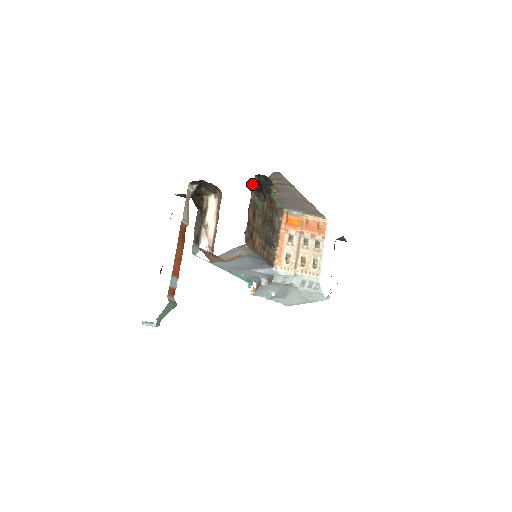
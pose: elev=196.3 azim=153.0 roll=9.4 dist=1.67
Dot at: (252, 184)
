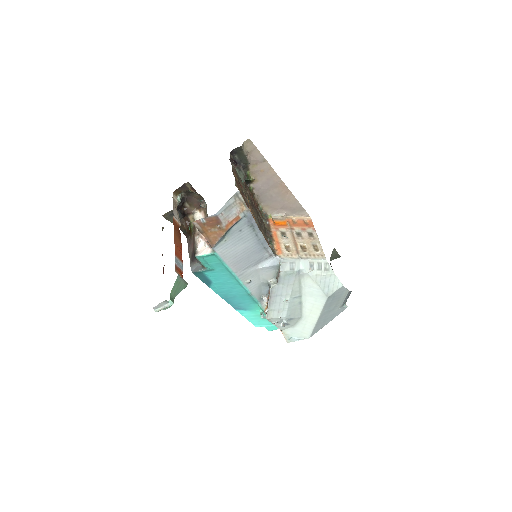
Dot at: occluded
